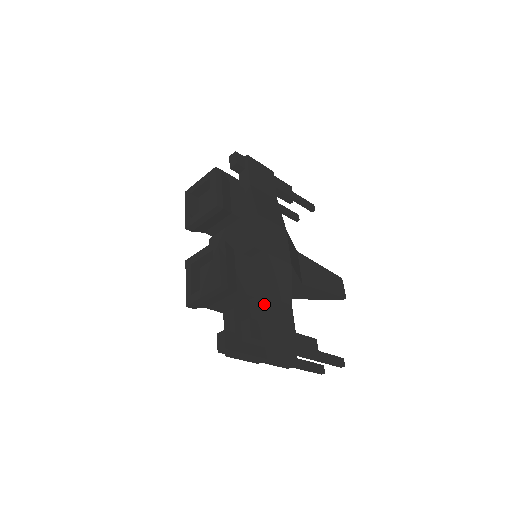
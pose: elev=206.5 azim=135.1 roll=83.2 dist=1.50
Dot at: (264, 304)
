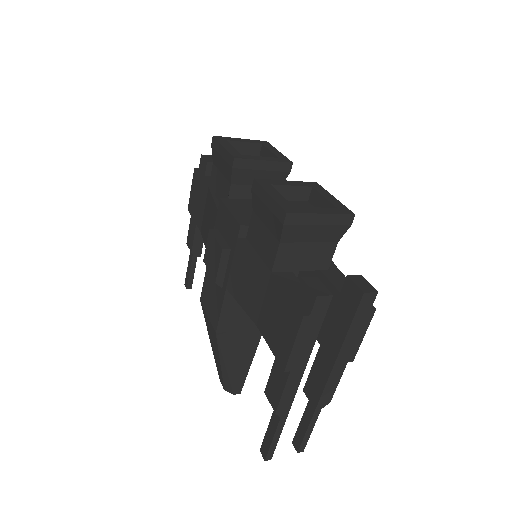
Dot at: occluded
